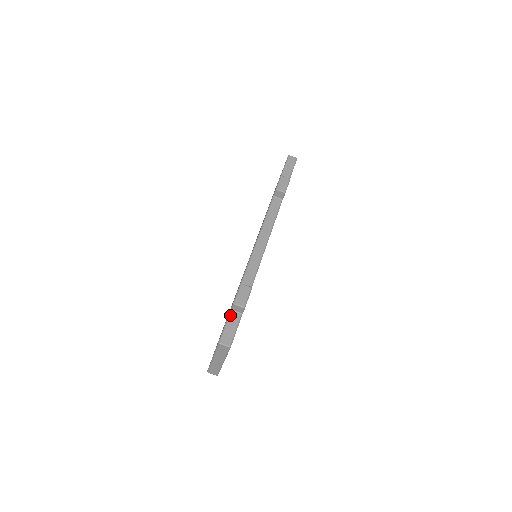
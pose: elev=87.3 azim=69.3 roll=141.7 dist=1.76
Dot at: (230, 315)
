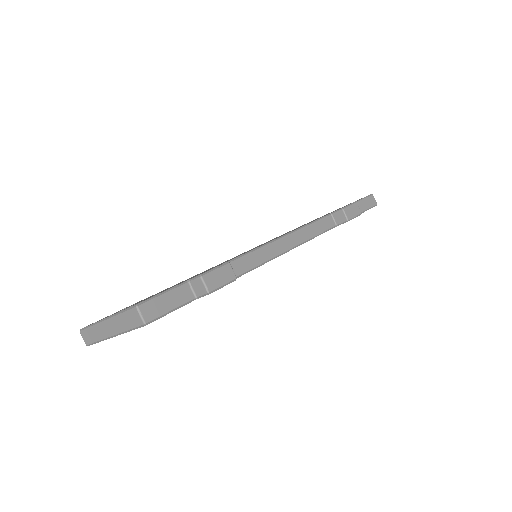
Dot at: (181, 286)
